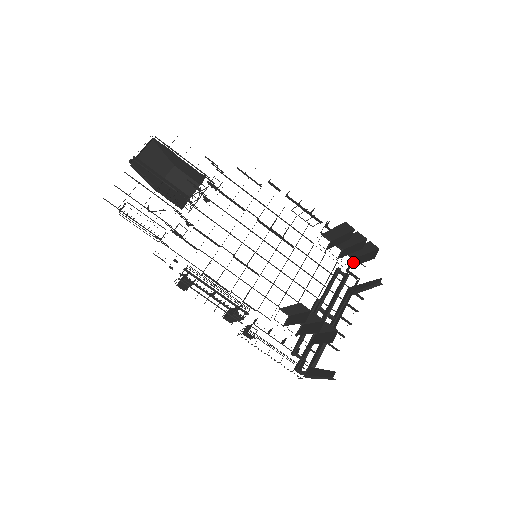
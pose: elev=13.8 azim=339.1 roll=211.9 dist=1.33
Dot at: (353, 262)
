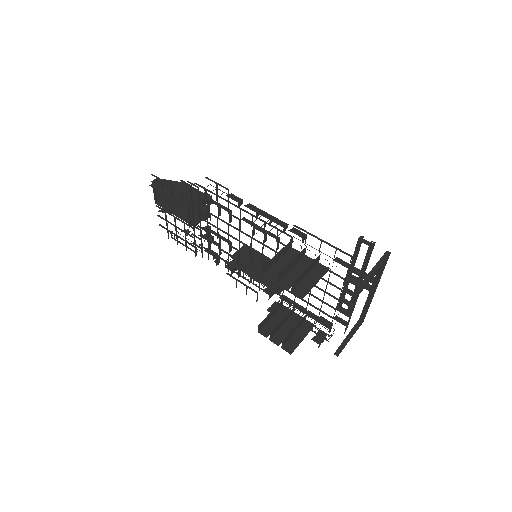
Dot at: occluded
